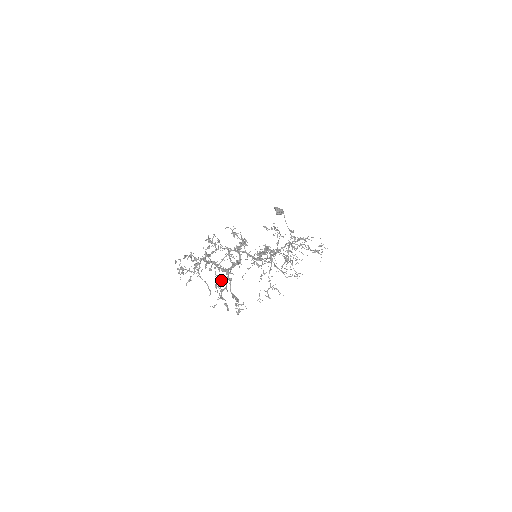
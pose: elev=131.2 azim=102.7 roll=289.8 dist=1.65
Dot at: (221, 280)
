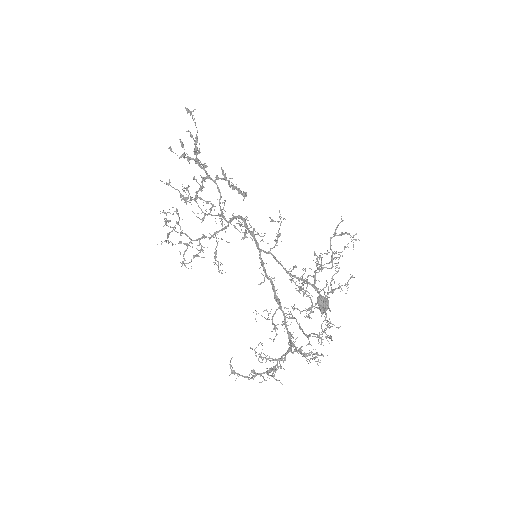
Dot at: (196, 162)
